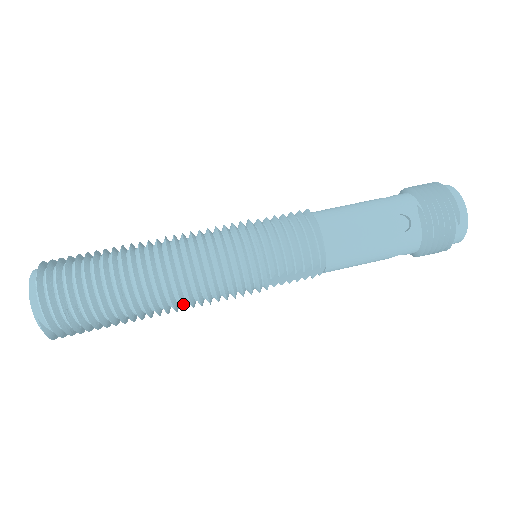
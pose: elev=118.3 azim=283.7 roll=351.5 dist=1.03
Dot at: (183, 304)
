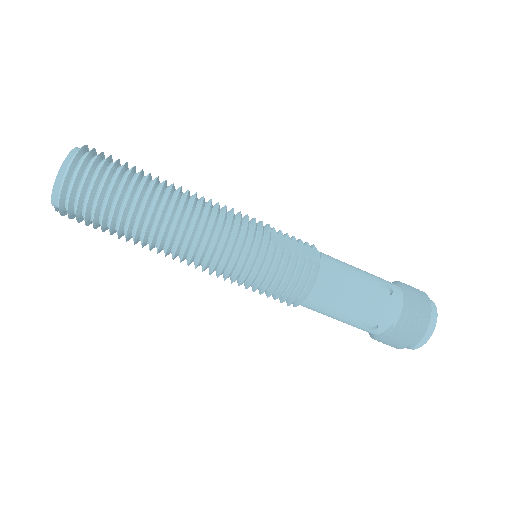
Dot at: occluded
